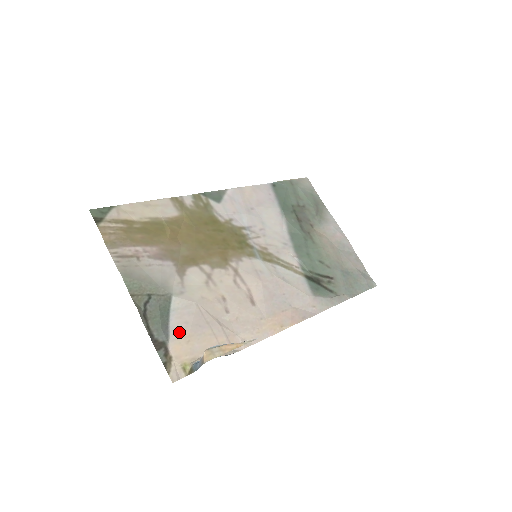
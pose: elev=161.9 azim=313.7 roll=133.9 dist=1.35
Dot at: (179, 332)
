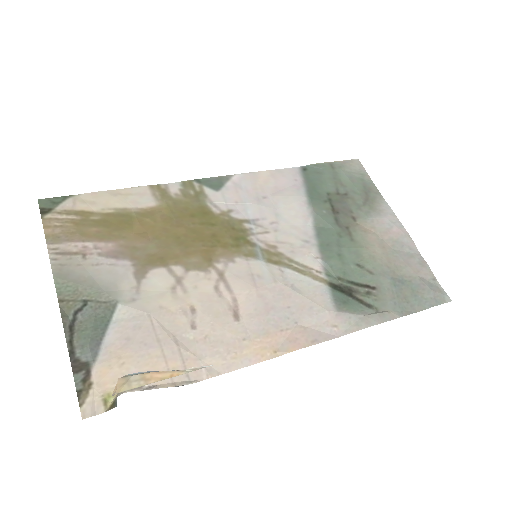
Dot at: (114, 351)
